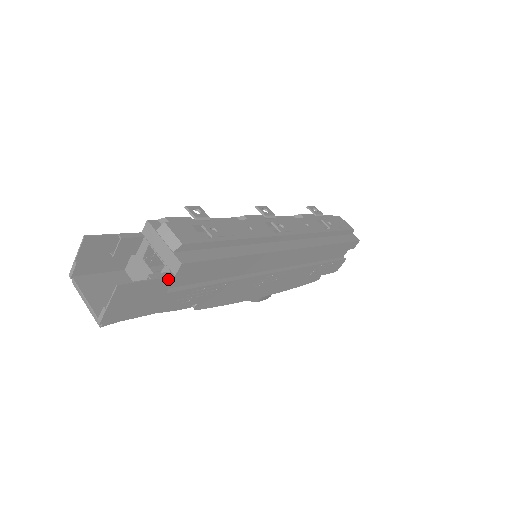
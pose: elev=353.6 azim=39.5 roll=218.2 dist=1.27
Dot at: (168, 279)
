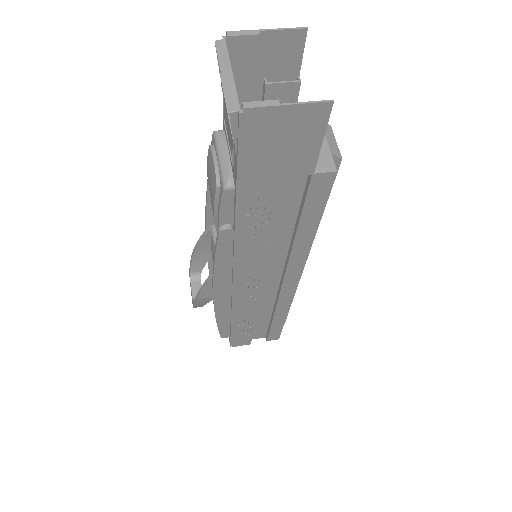
Dot at: (311, 167)
